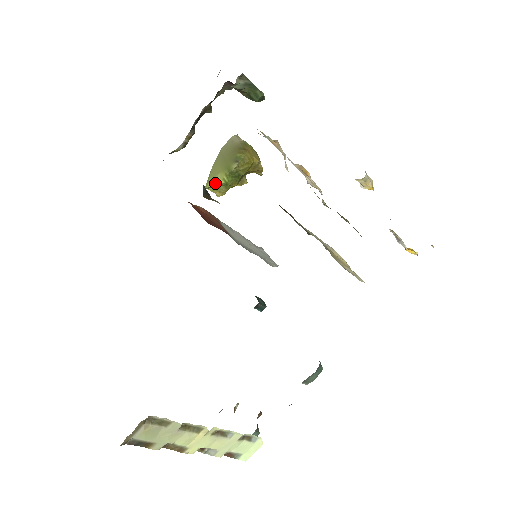
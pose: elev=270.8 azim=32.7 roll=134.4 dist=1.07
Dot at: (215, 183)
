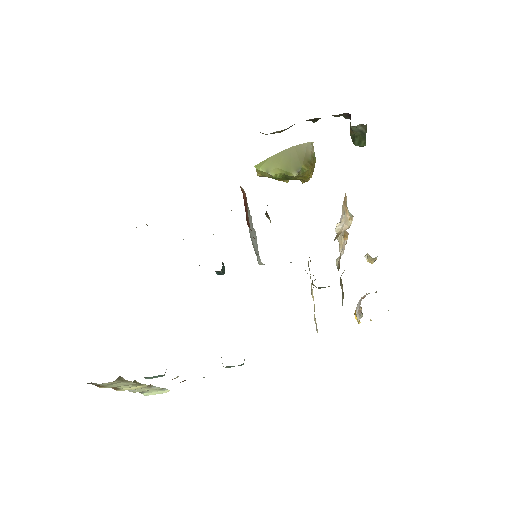
Dot at: (267, 172)
